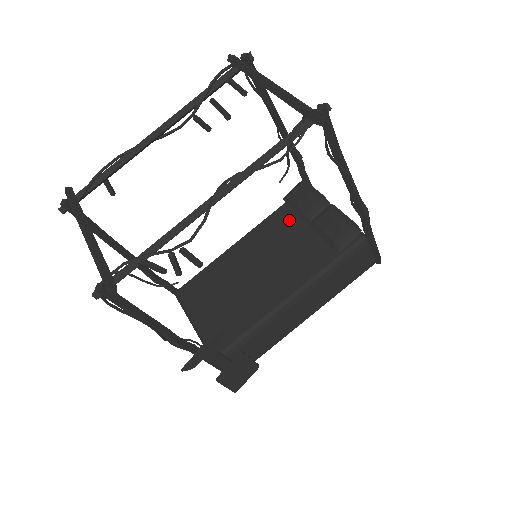
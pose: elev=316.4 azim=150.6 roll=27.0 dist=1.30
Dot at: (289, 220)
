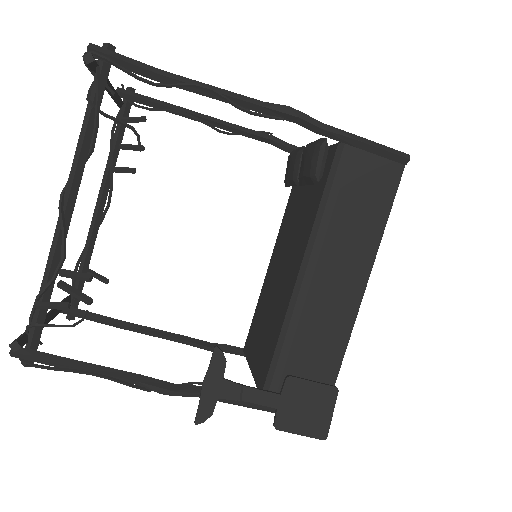
Dot at: (294, 200)
